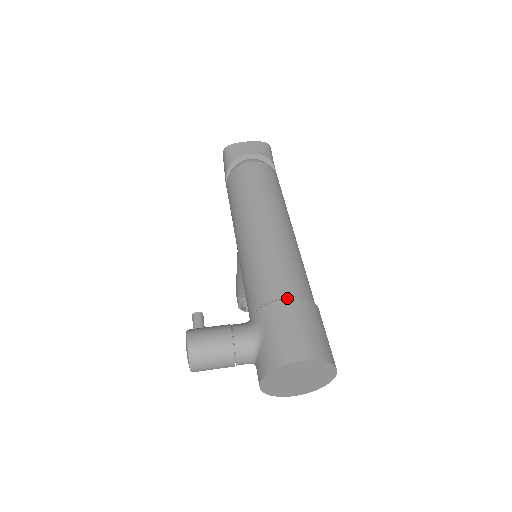
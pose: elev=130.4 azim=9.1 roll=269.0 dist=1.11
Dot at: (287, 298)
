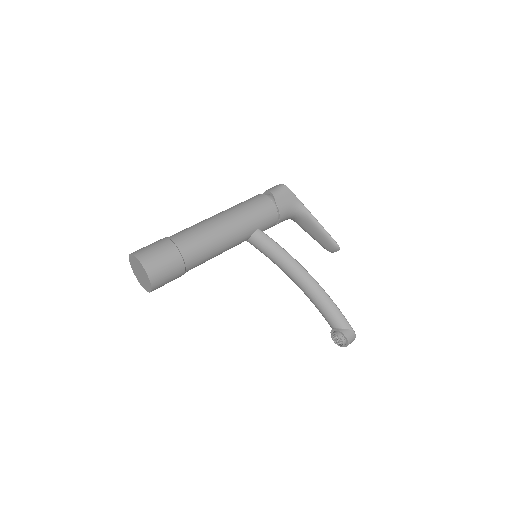
Dot at: occluded
